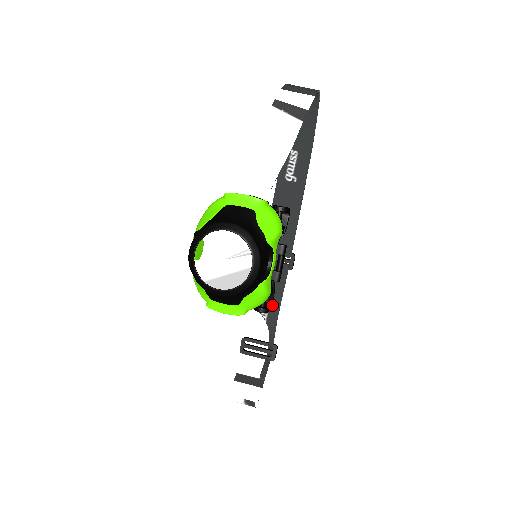
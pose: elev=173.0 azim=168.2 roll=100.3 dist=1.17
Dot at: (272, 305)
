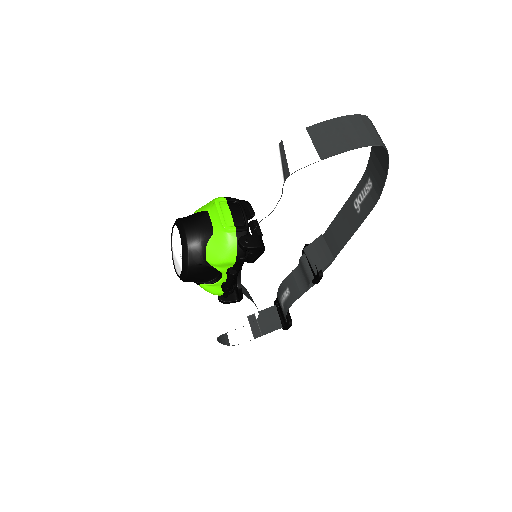
Dot at: (292, 295)
